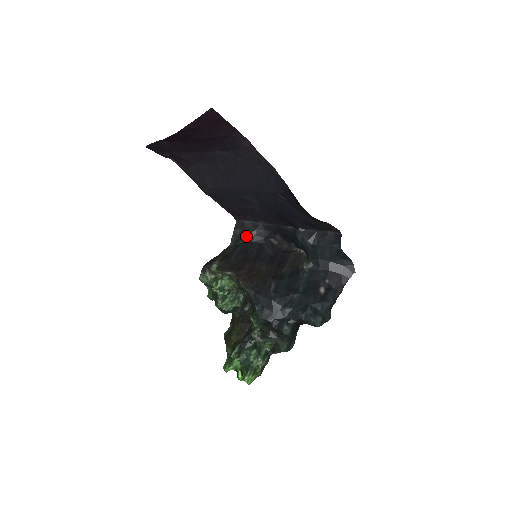
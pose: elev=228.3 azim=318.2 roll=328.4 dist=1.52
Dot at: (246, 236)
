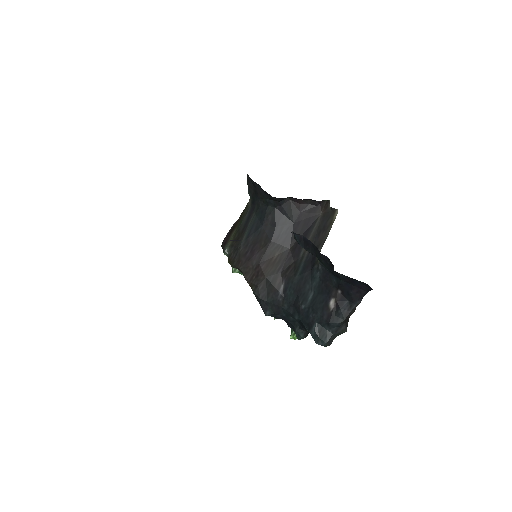
Dot at: (259, 198)
